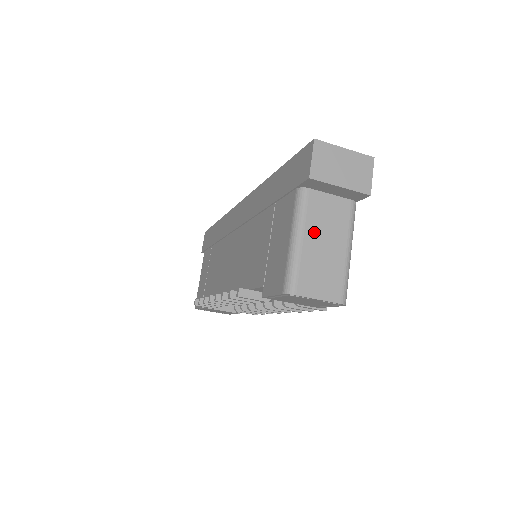
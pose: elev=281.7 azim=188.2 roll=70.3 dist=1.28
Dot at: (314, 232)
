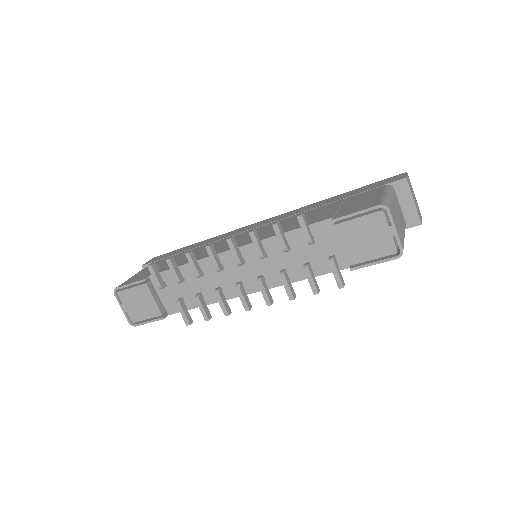
Dot at: (395, 205)
